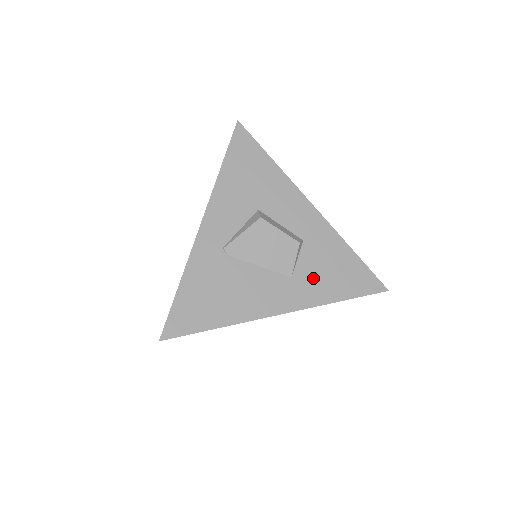
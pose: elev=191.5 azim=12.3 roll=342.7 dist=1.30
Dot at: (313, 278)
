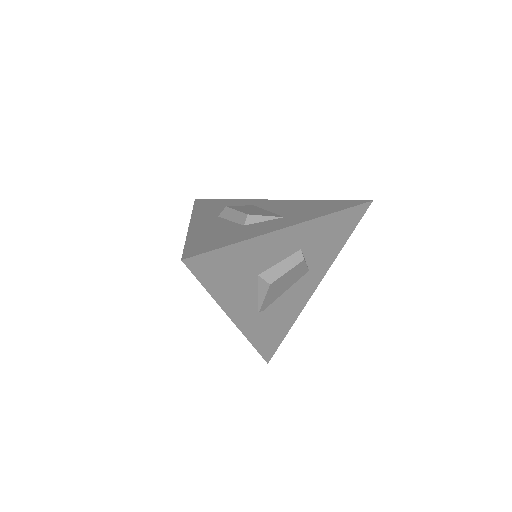
Dot at: (322, 255)
